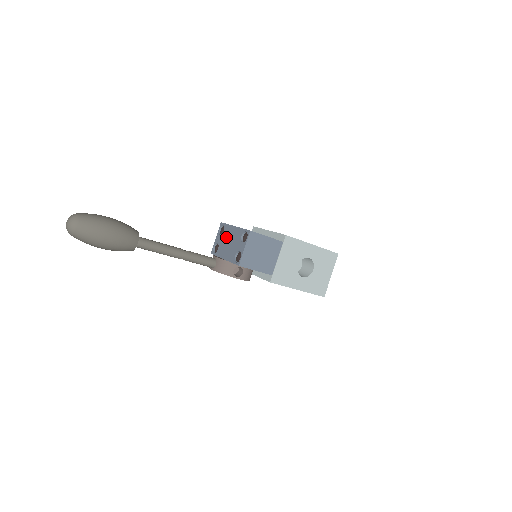
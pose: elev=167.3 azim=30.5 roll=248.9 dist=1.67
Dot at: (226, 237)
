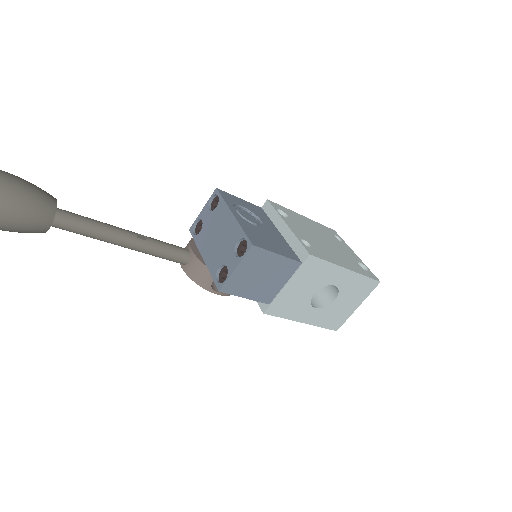
Dot at: (216, 222)
